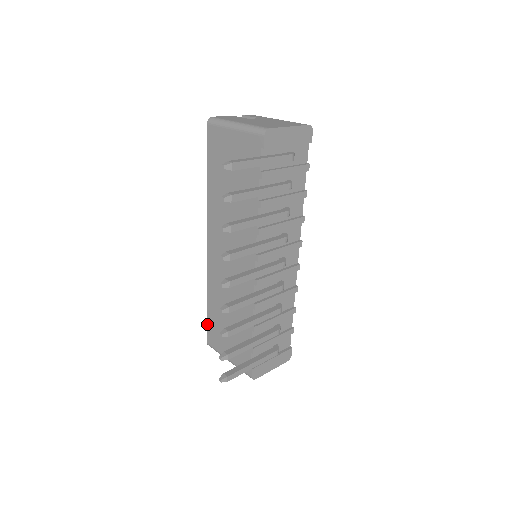
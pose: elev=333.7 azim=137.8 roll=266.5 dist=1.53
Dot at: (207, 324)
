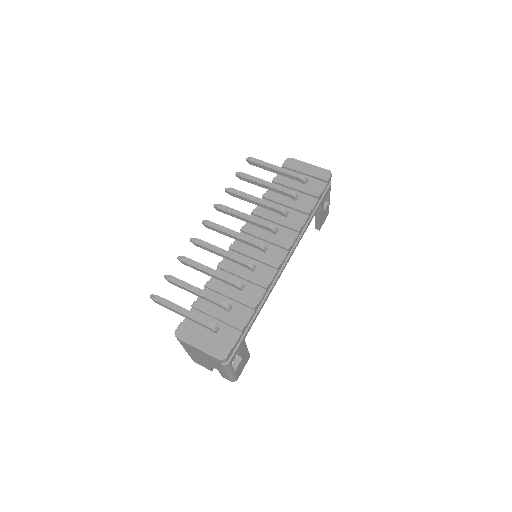
Dot at: occluded
